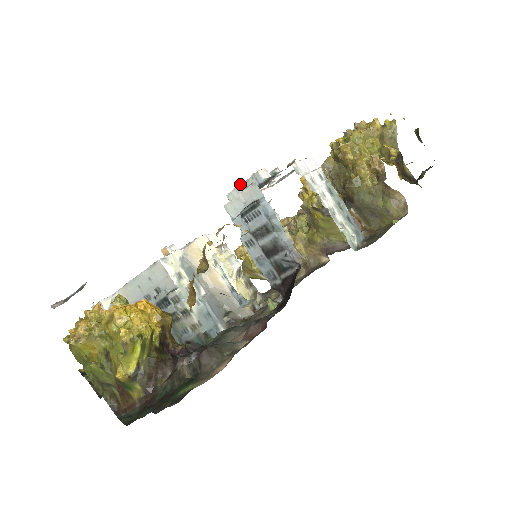
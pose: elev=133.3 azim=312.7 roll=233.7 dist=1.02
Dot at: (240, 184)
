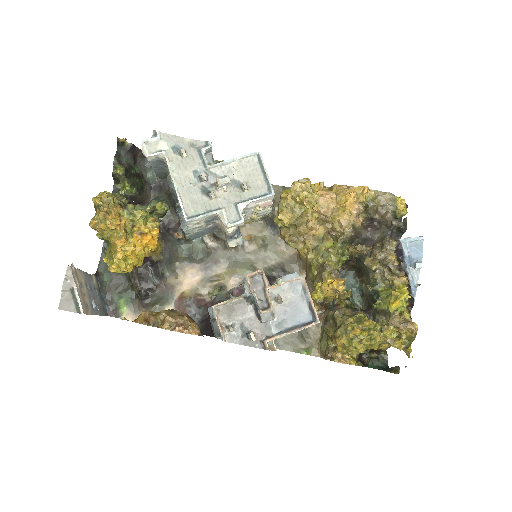
Dot at: (252, 293)
